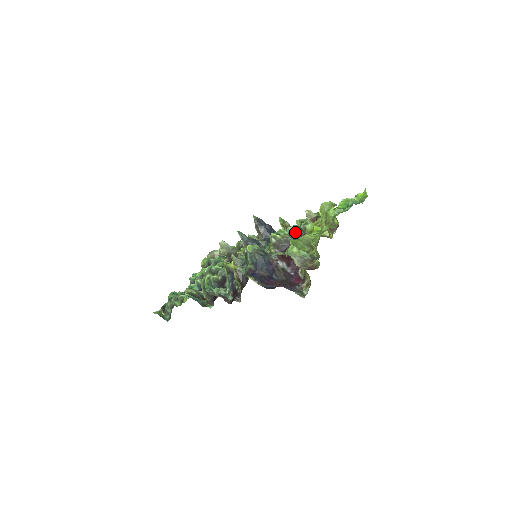
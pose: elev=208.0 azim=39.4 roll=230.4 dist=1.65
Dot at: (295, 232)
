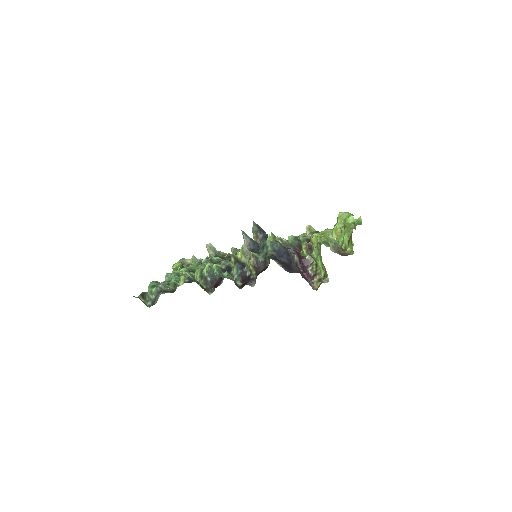
Dot at: (295, 241)
